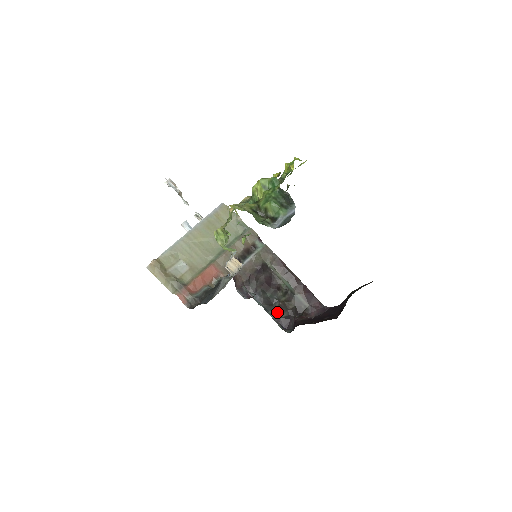
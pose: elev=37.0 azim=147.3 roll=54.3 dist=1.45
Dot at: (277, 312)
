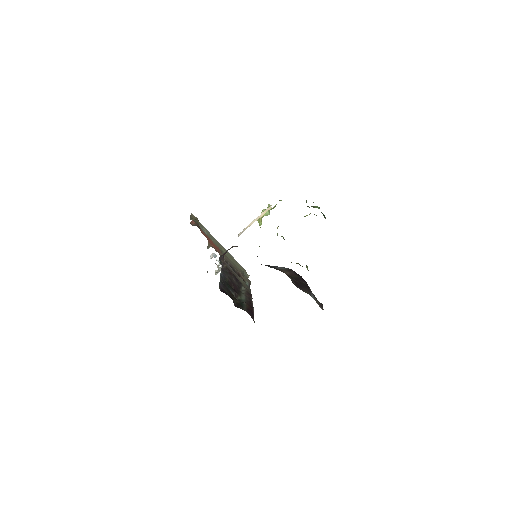
Dot at: (225, 287)
